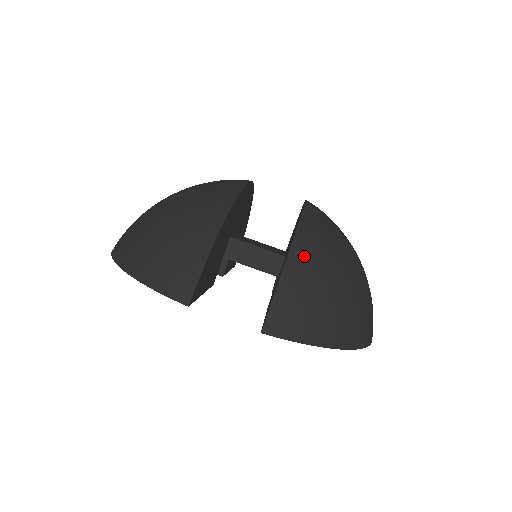
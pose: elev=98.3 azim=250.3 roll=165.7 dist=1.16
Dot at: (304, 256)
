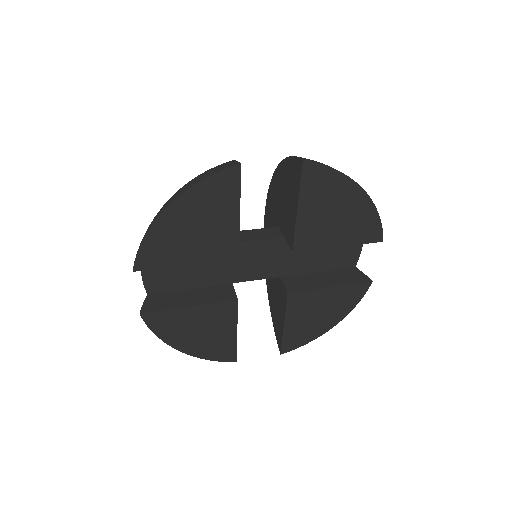
Dot at: occluded
